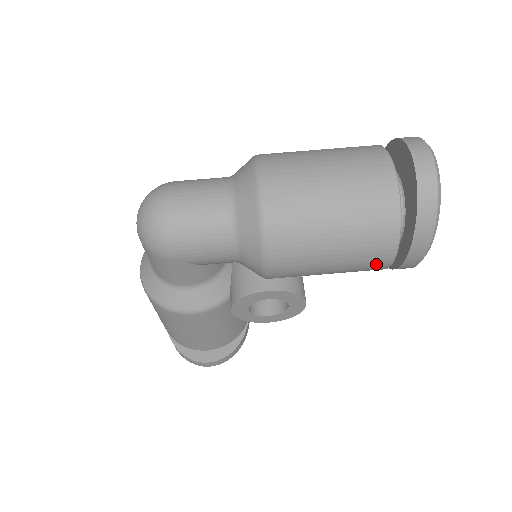
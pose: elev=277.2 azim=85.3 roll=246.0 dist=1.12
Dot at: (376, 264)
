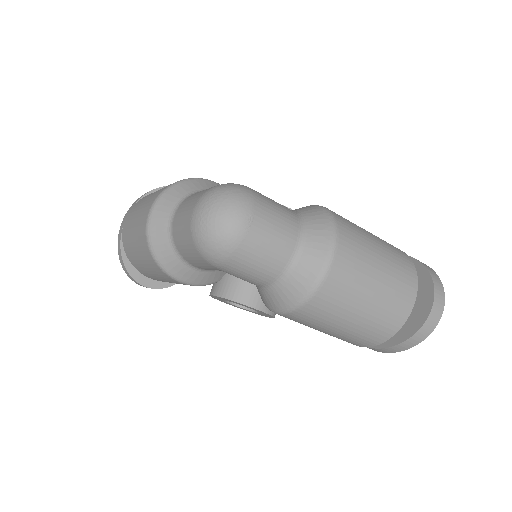
Dot at: occluded
